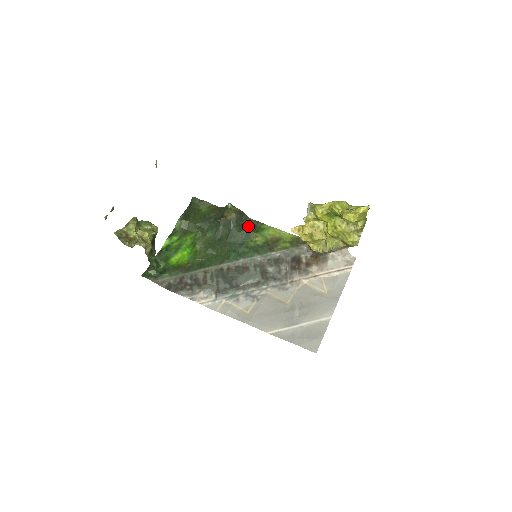
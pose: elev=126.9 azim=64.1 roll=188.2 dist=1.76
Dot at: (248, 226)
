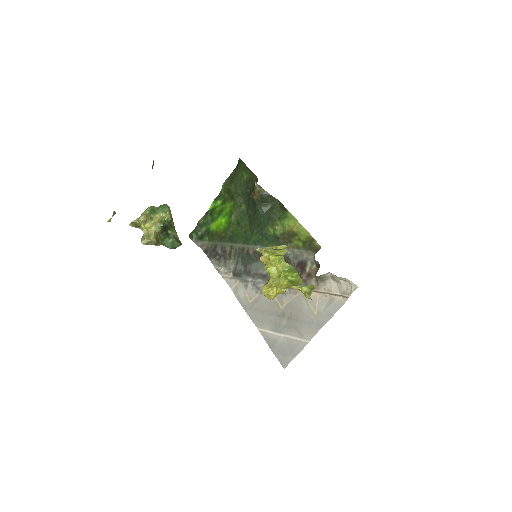
Dot at: (273, 209)
